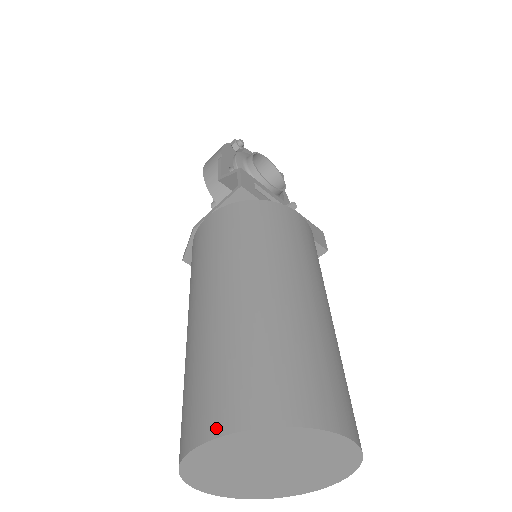
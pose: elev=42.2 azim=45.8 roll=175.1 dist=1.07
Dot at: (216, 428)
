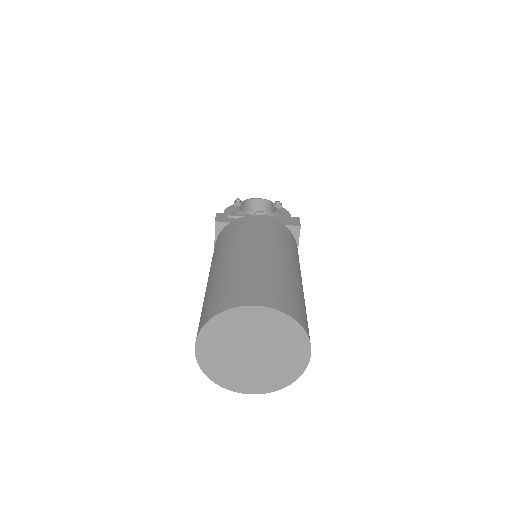
Dot at: occluded
